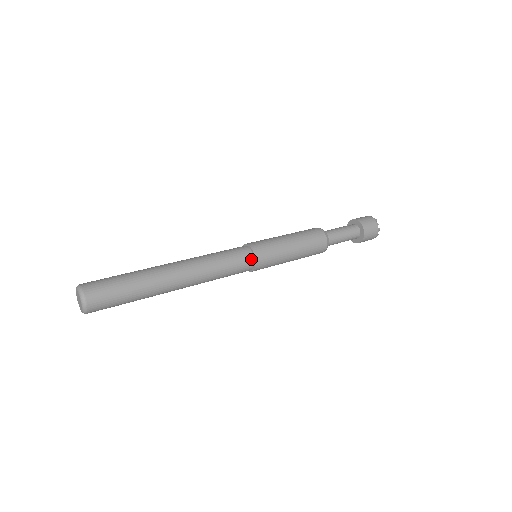
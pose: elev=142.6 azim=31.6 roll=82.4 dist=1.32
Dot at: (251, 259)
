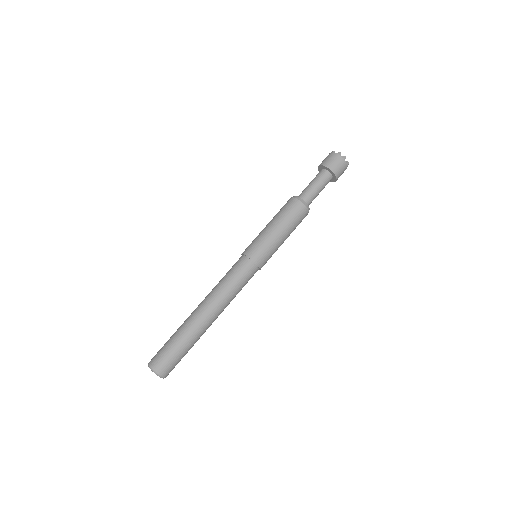
Dot at: (256, 269)
